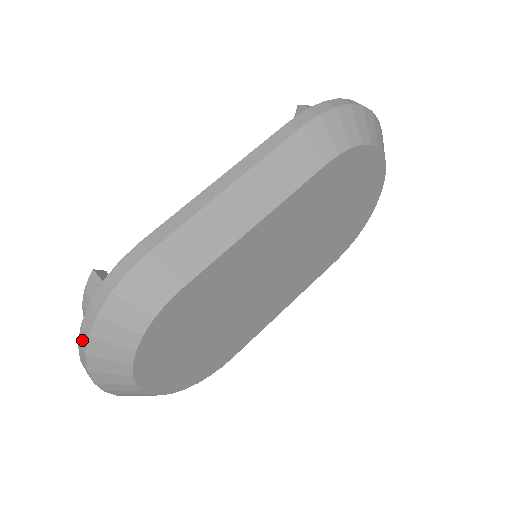
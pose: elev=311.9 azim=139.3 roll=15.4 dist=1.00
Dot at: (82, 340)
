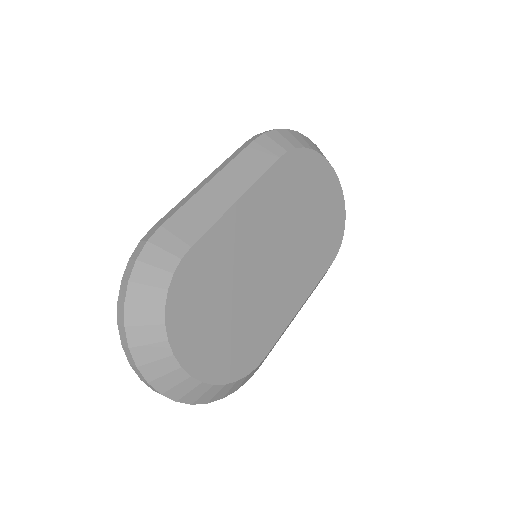
Dot at: (120, 315)
